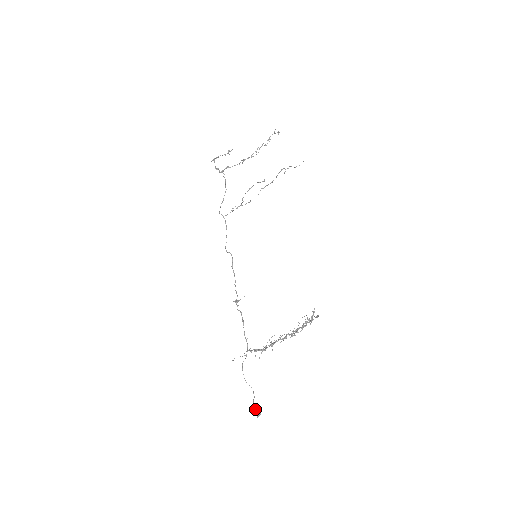
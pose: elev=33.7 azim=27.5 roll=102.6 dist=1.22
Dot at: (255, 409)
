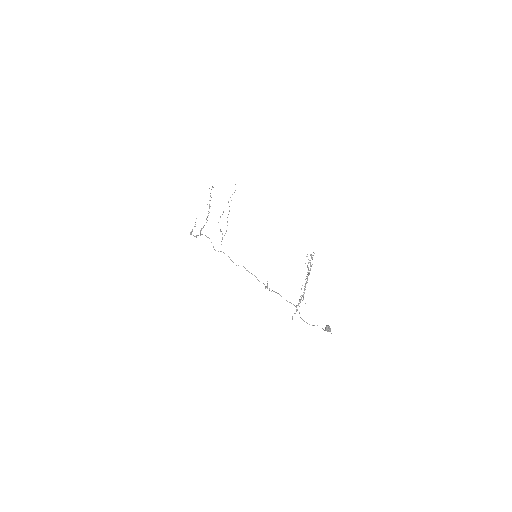
Dot at: (325, 329)
